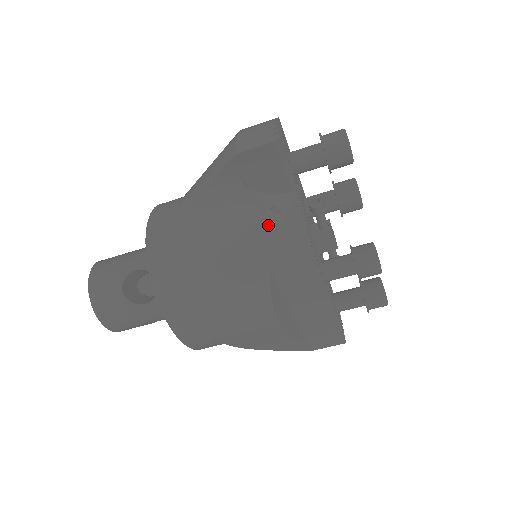
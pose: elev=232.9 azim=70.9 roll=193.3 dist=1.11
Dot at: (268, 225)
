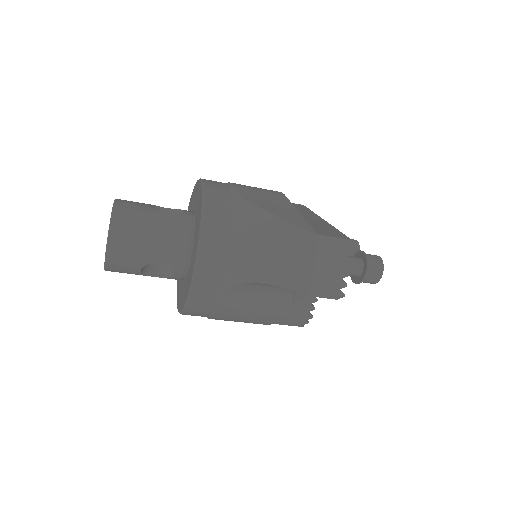
Dot at: (292, 311)
